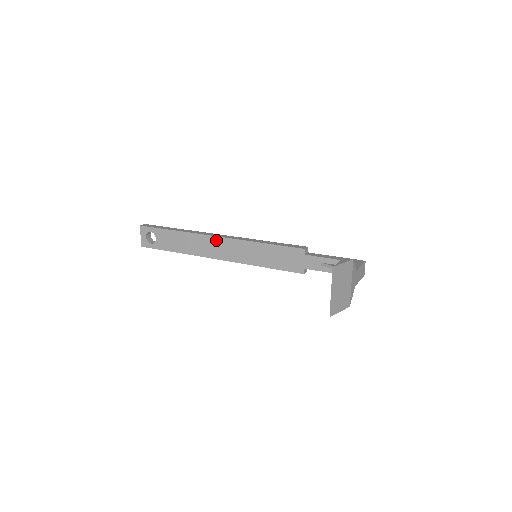
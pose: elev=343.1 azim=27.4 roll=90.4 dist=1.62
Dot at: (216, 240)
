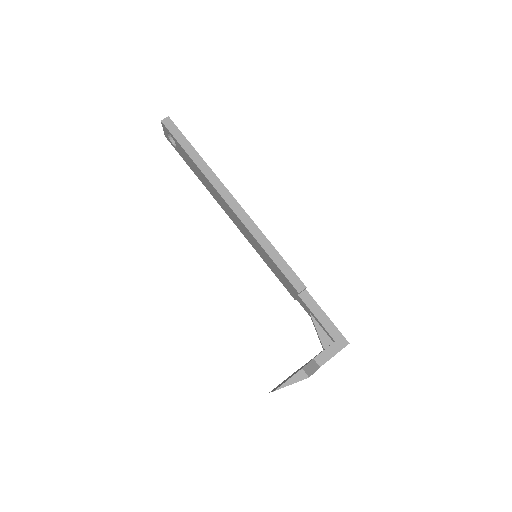
Dot at: (227, 205)
